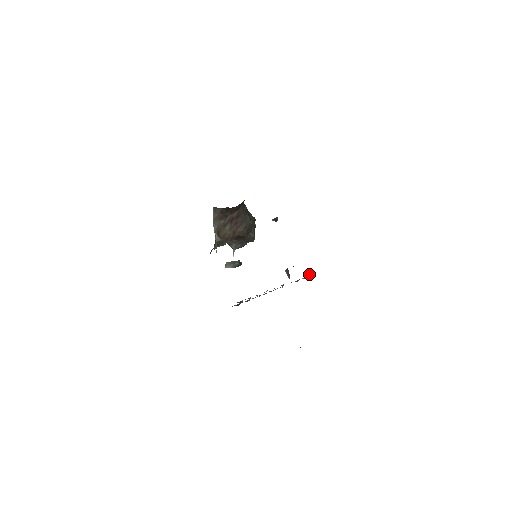
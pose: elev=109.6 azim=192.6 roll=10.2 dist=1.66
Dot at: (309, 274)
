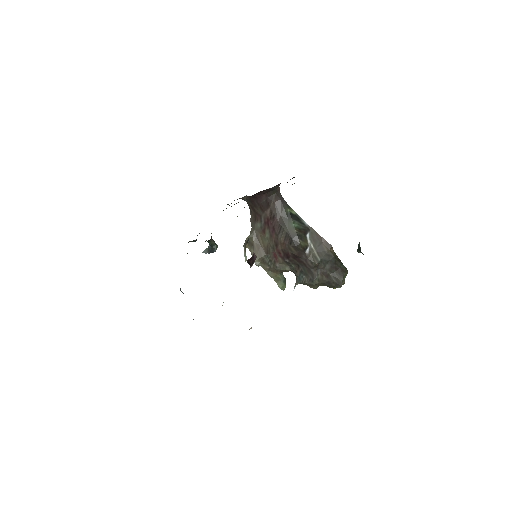
Dot at: occluded
